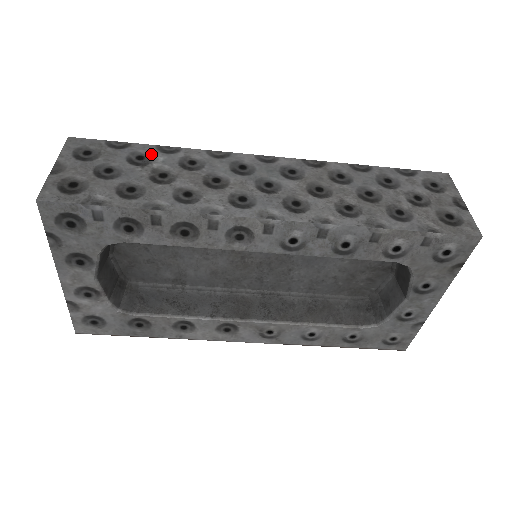
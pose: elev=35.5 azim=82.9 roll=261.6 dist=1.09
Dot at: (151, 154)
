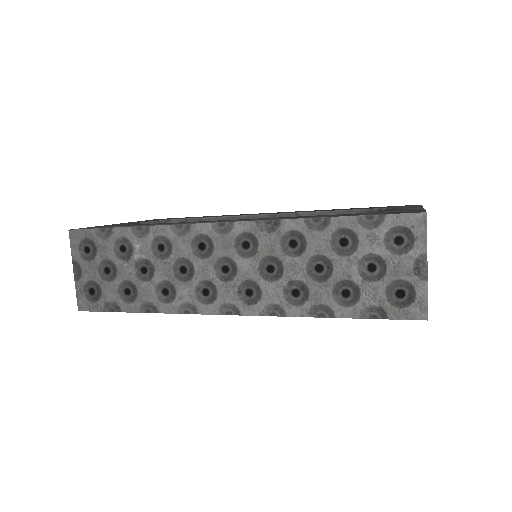
Dot at: (129, 242)
